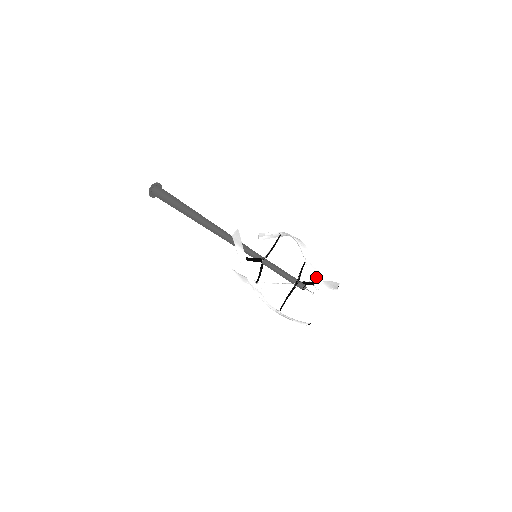
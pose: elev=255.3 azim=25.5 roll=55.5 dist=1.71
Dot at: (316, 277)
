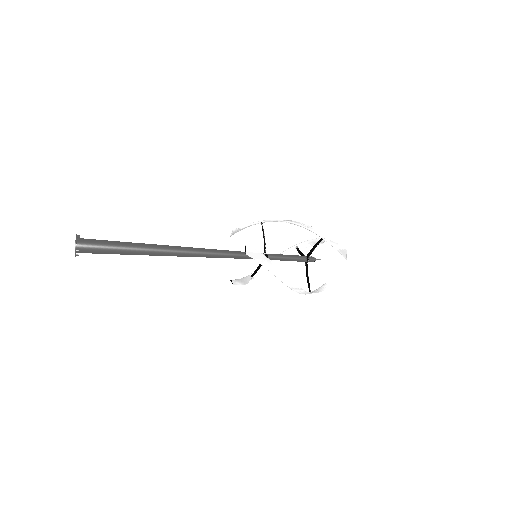
Dot at: (341, 249)
